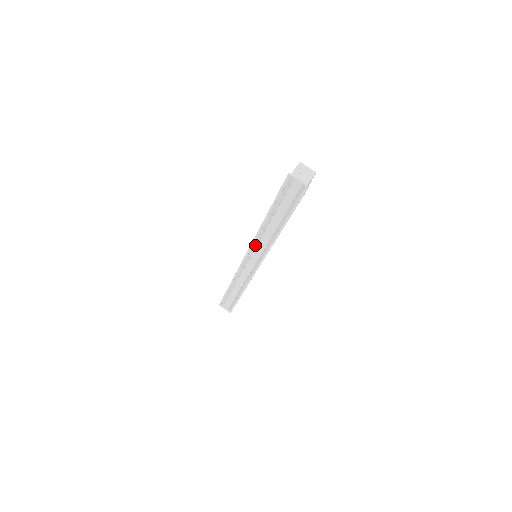
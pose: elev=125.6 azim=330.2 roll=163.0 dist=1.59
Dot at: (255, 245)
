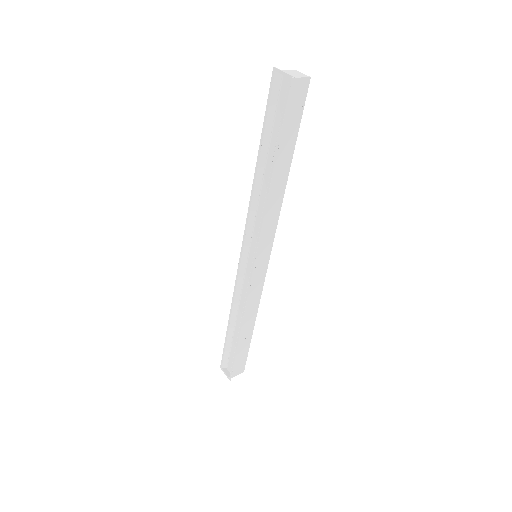
Dot at: (251, 226)
